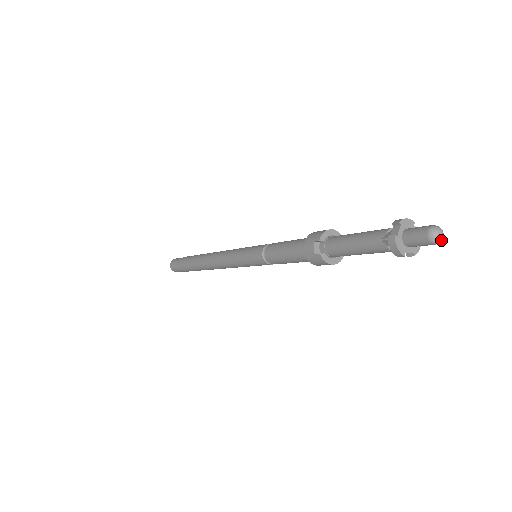
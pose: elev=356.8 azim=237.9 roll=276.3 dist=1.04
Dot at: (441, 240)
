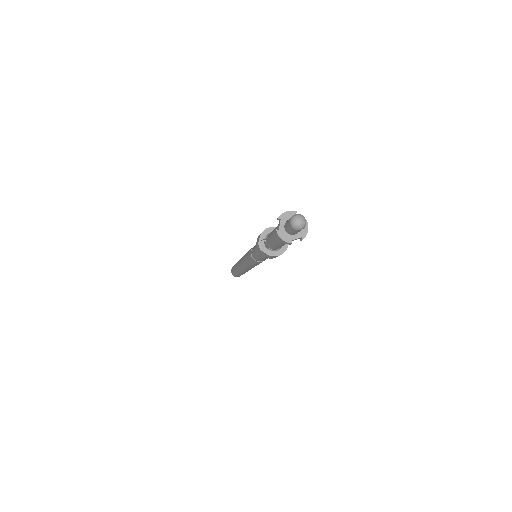
Dot at: (303, 225)
